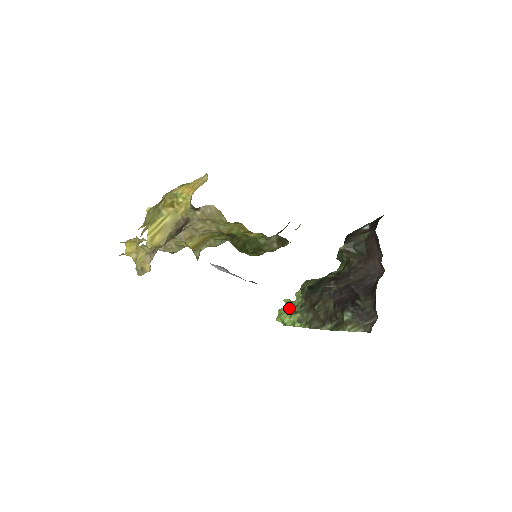
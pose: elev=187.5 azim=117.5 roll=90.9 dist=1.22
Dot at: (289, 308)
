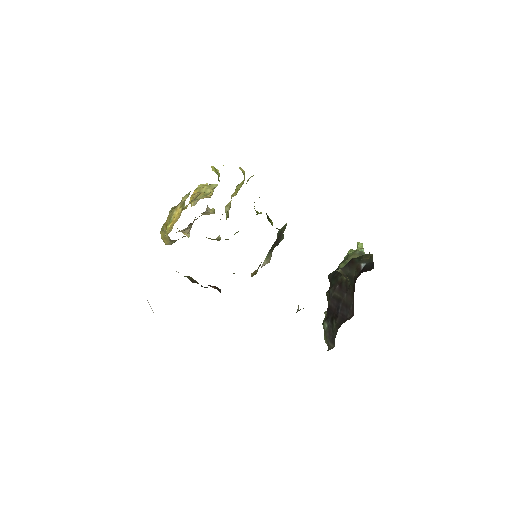
Dot at: occluded
